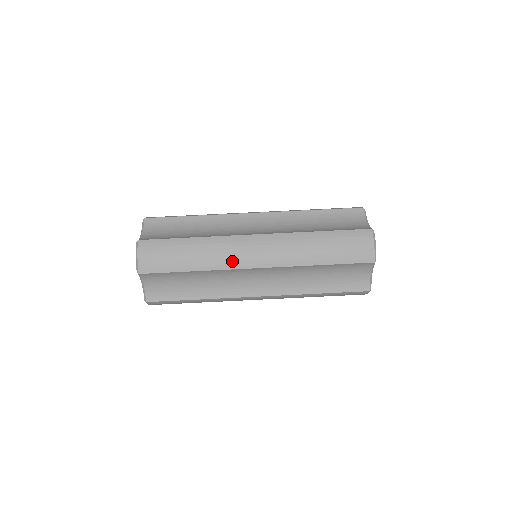
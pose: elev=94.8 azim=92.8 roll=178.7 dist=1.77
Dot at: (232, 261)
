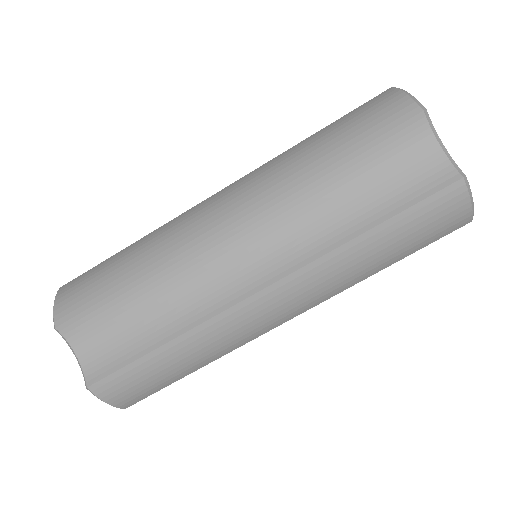
Dot at: (247, 337)
